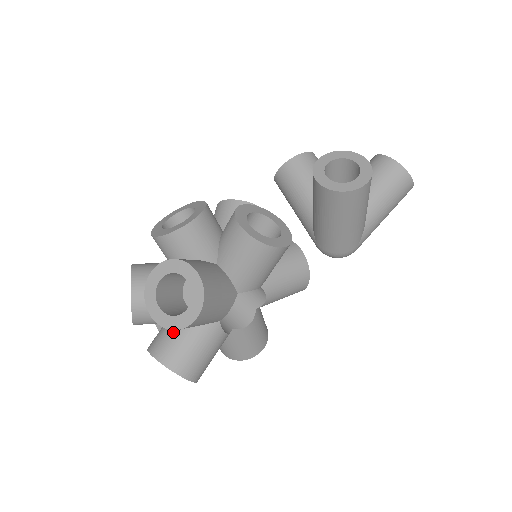
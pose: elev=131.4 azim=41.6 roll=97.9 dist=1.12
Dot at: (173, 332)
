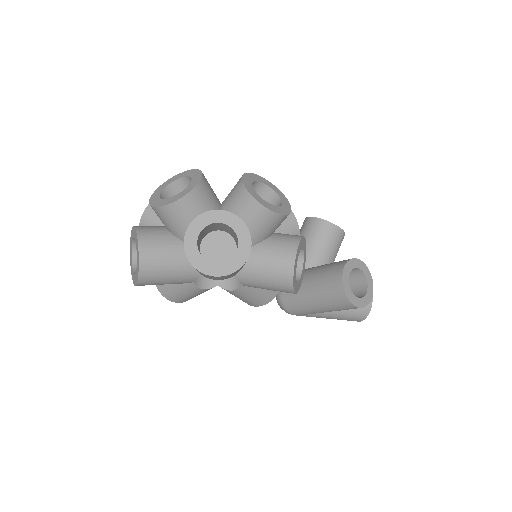
Dot at: (169, 245)
